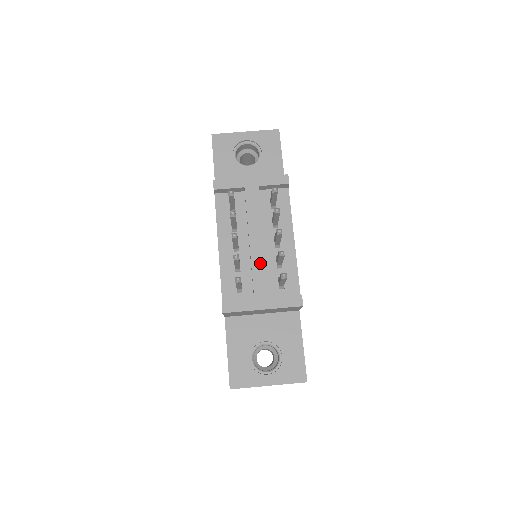
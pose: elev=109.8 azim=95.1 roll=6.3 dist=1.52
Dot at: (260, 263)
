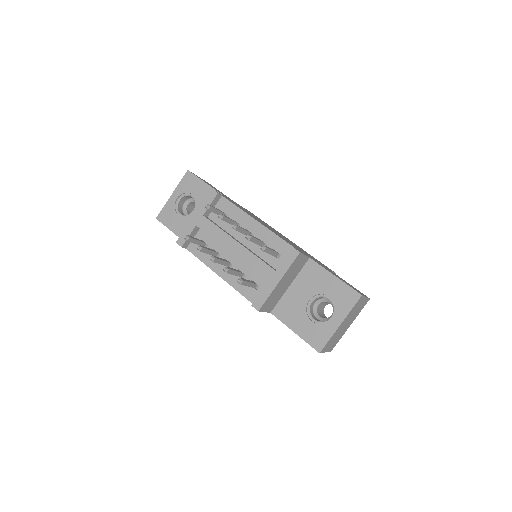
Dot at: (249, 257)
